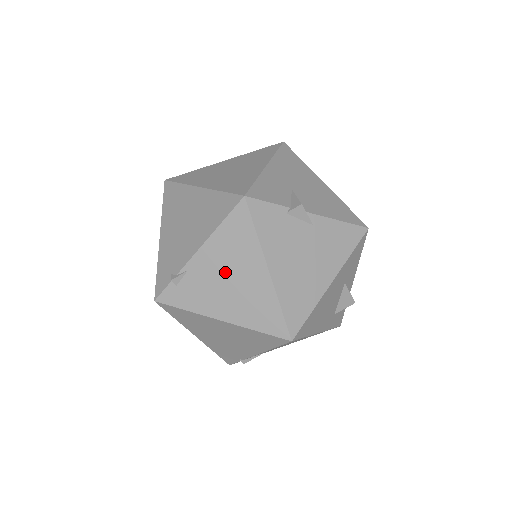
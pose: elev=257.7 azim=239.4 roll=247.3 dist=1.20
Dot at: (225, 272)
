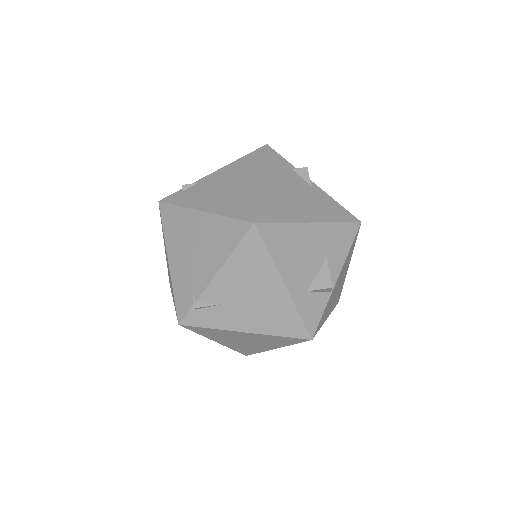
Dot at: (226, 182)
